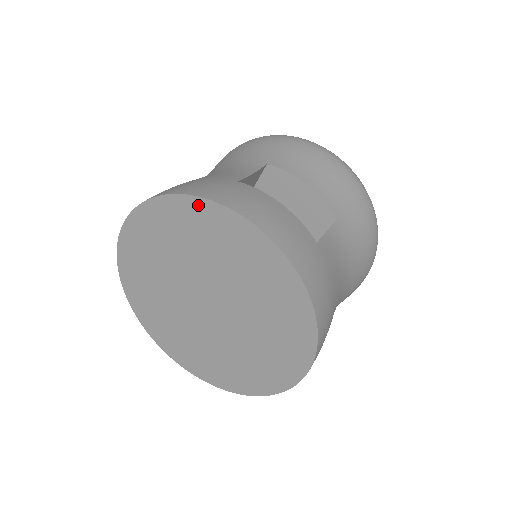
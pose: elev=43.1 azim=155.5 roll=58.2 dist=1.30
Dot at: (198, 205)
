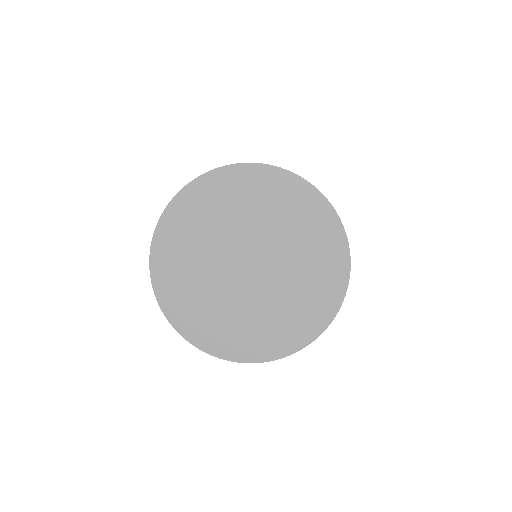
Dot at: (301, 185)
